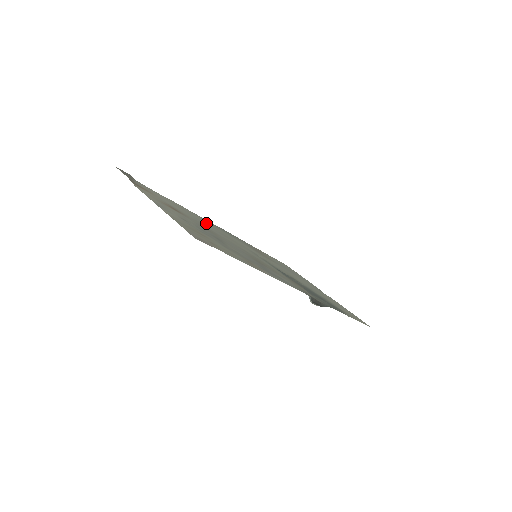
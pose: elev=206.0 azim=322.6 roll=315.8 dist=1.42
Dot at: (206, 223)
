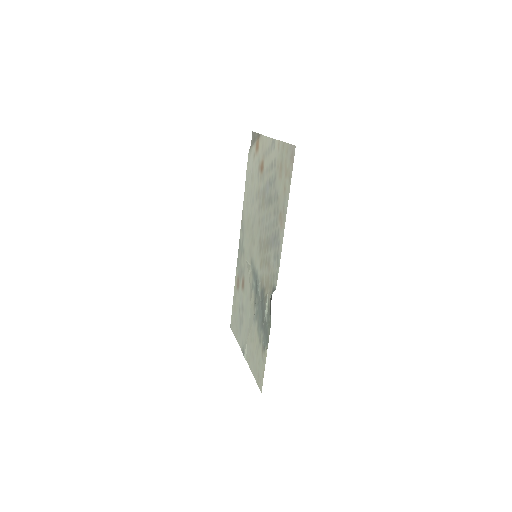
Dot at: (250, 213)
